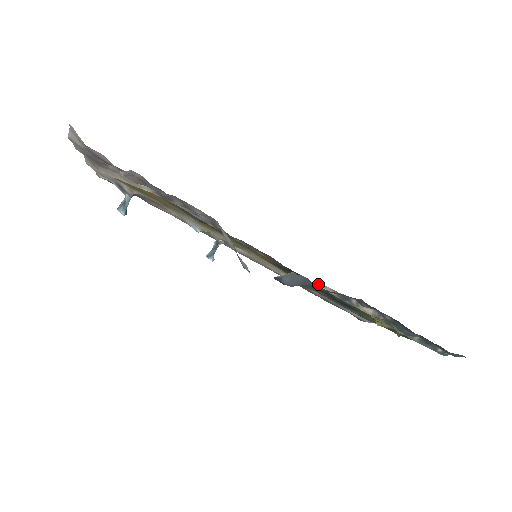
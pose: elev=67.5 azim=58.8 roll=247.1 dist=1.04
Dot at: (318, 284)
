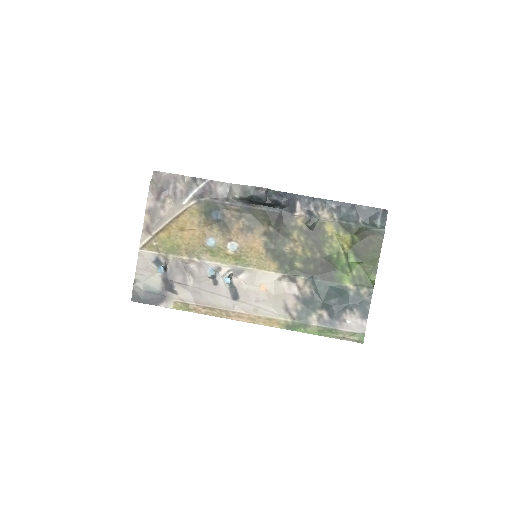
Dot at: (292, 212)
